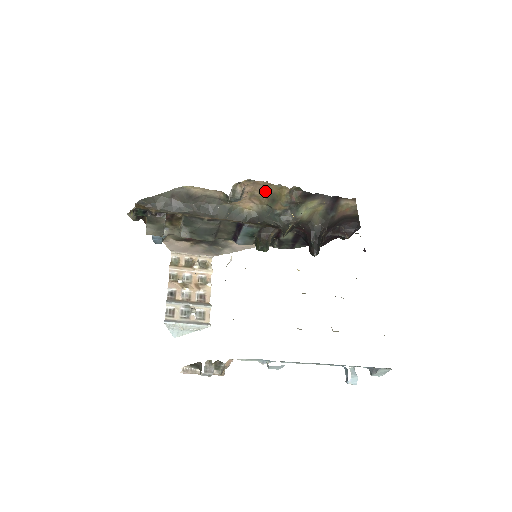
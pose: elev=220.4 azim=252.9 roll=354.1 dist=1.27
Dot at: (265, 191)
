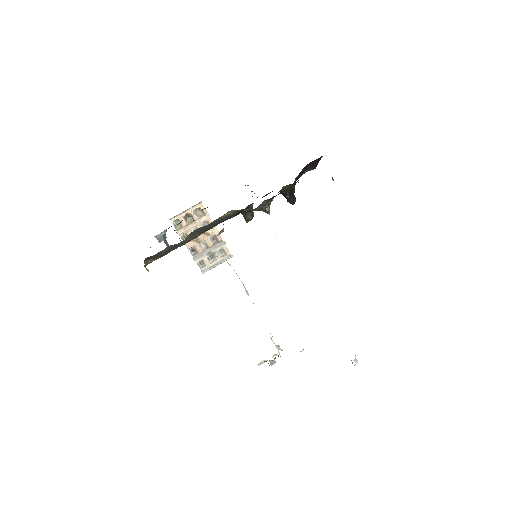
Dot at: occluded
